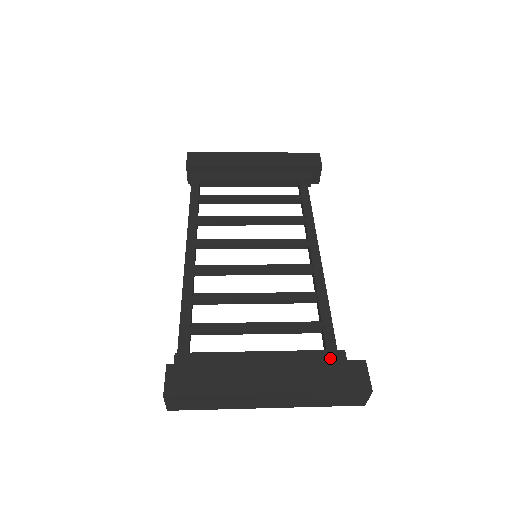
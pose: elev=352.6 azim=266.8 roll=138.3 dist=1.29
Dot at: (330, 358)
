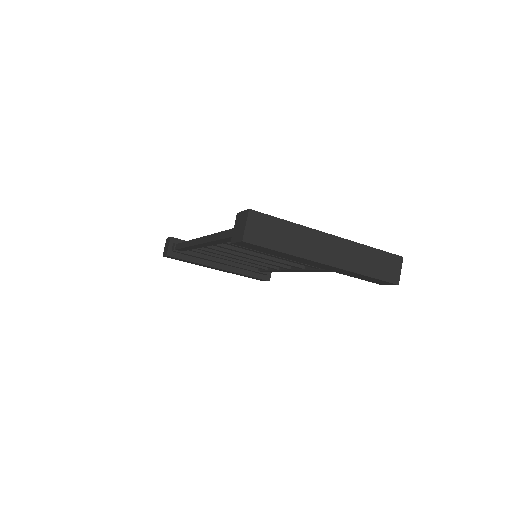
Dot at: occluded
